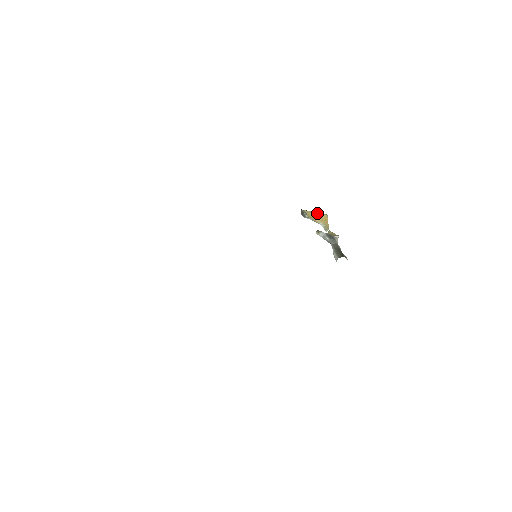
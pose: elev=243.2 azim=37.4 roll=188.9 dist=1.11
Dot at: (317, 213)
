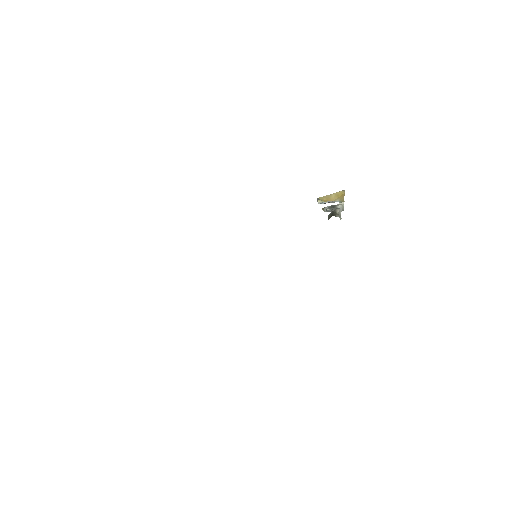
Dot at: (333, 194)
